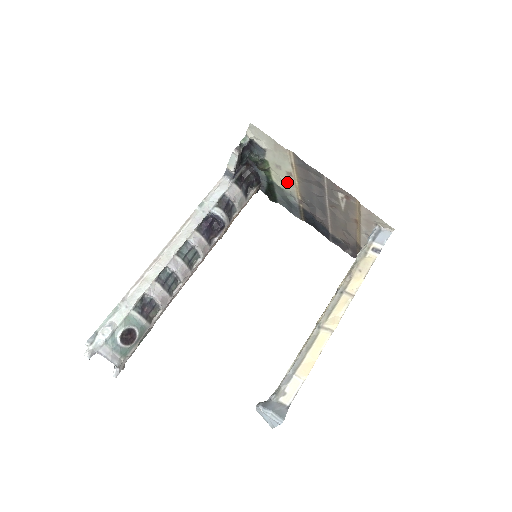
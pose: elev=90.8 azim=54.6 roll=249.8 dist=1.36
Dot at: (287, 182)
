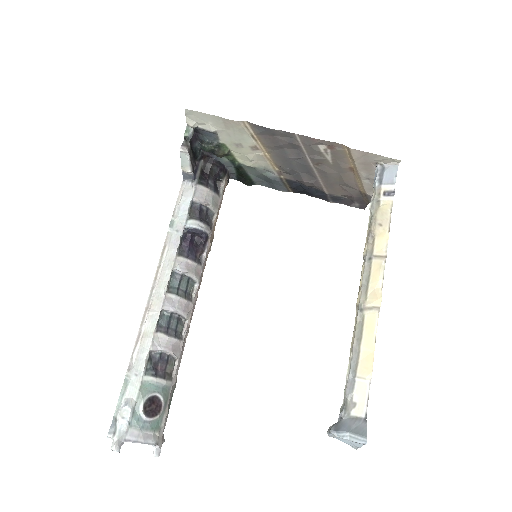
Dot at: (256, 158)
